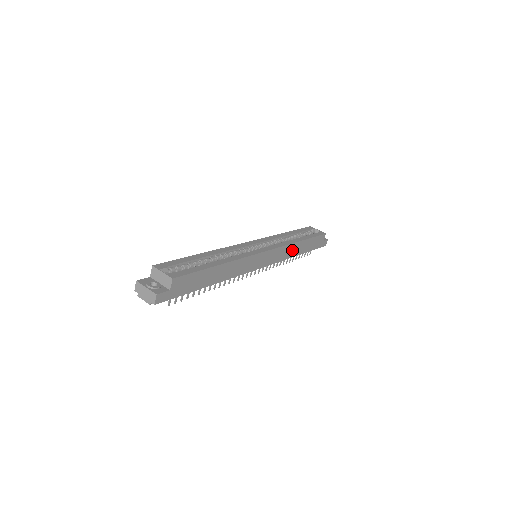
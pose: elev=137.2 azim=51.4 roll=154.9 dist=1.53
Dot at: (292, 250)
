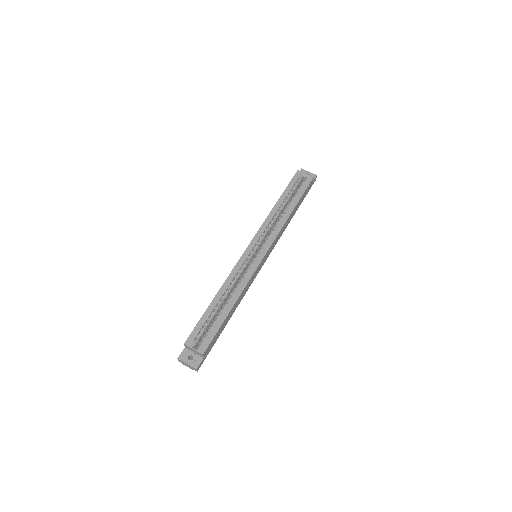
Dot at: (285, 225)
